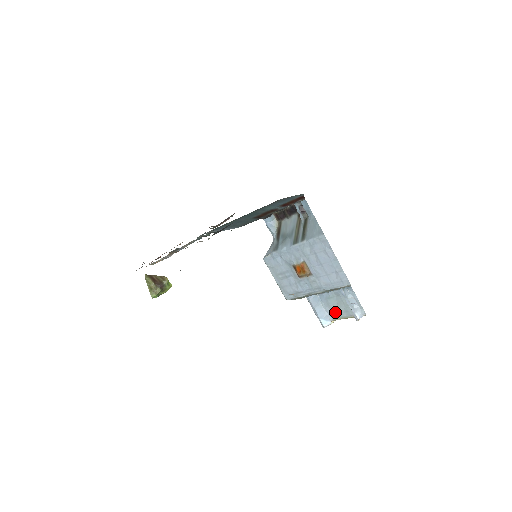
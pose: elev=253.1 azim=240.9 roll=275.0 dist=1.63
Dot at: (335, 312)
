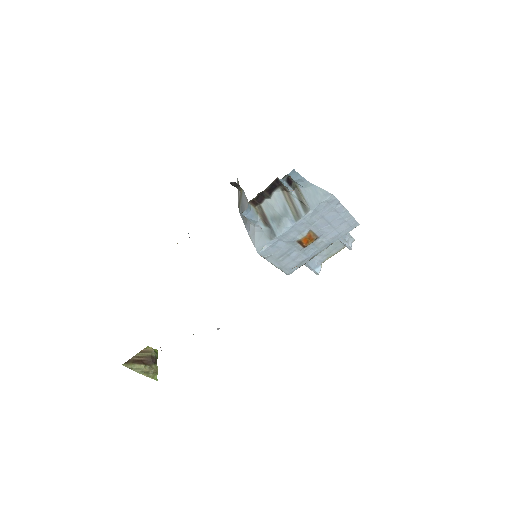
Dot at: (324, 255)
